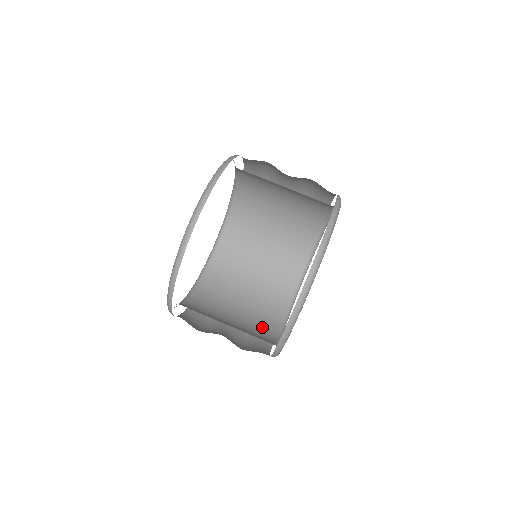
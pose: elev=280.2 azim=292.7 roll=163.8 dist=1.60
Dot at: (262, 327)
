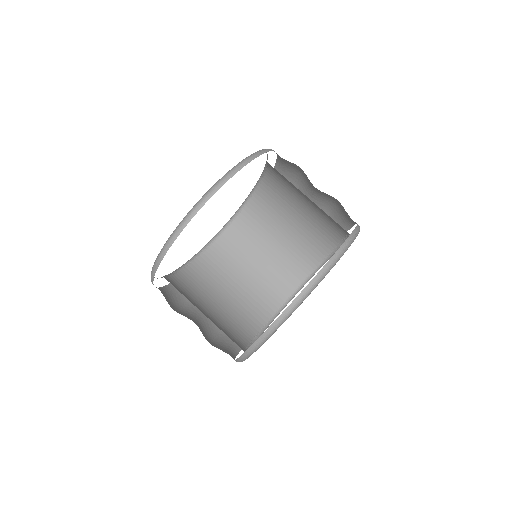
Dot at: (249, 315)
